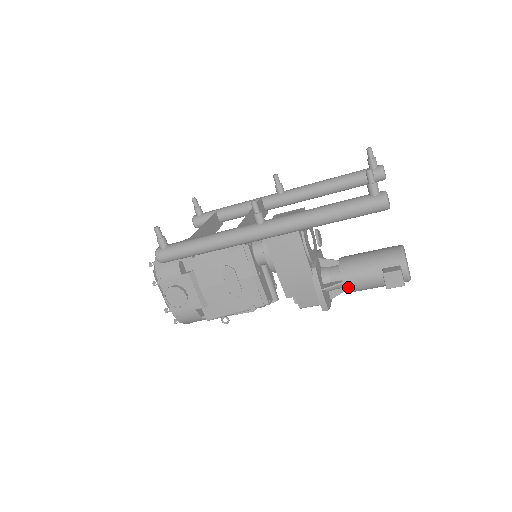
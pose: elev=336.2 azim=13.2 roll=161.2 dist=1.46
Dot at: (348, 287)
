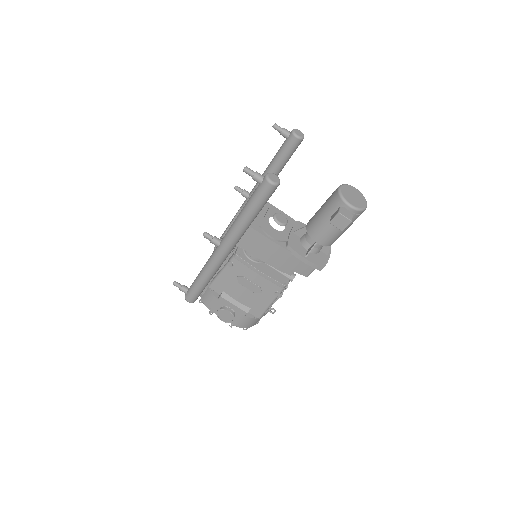
Dot at: (323, 243)
